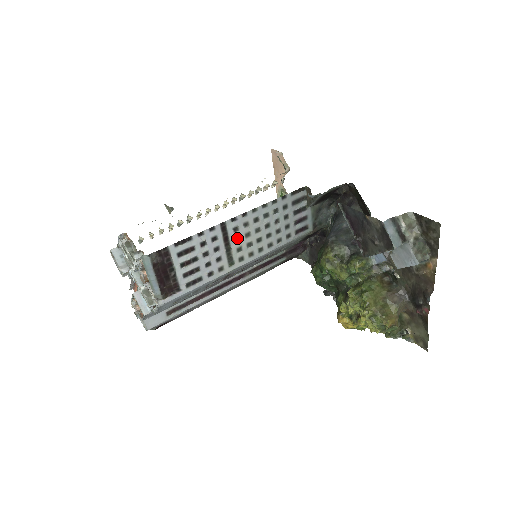
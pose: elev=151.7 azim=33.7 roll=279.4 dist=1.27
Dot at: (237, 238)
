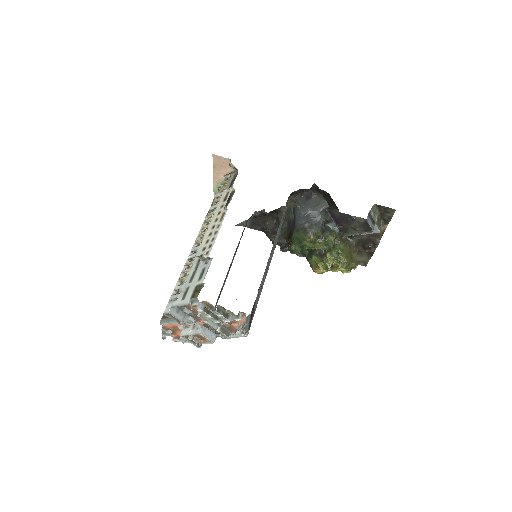
Dot at: (269, 260)
